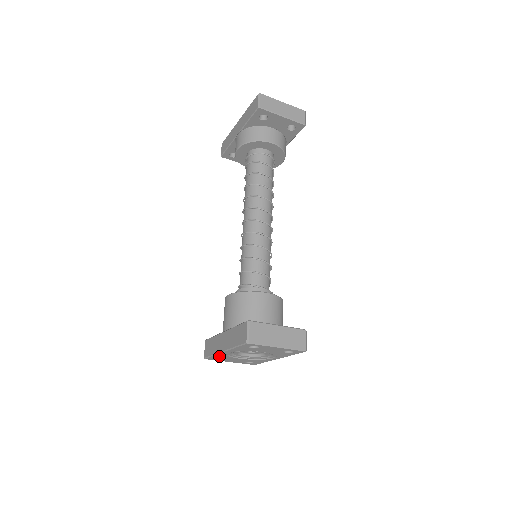
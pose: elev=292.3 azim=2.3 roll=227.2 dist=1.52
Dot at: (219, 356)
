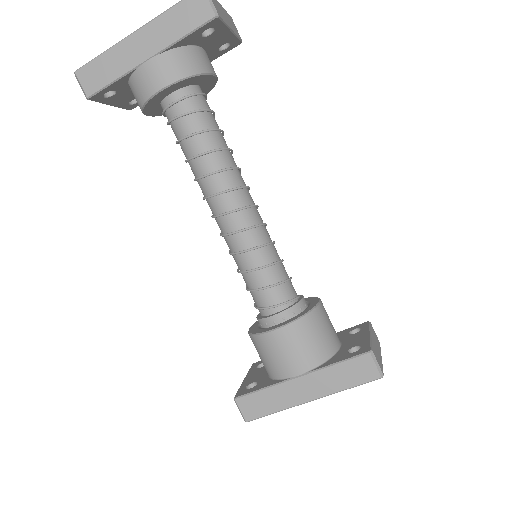
Dot at: occluded
